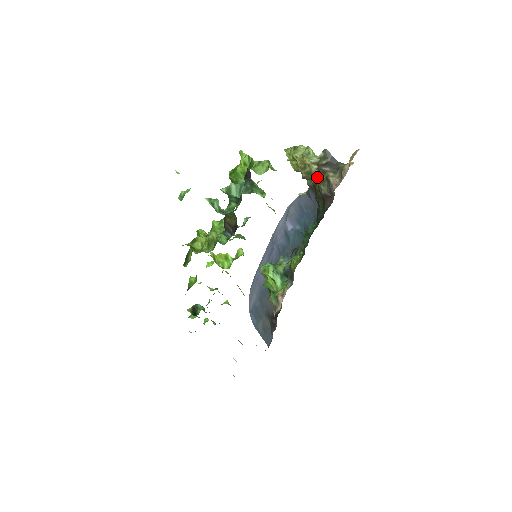
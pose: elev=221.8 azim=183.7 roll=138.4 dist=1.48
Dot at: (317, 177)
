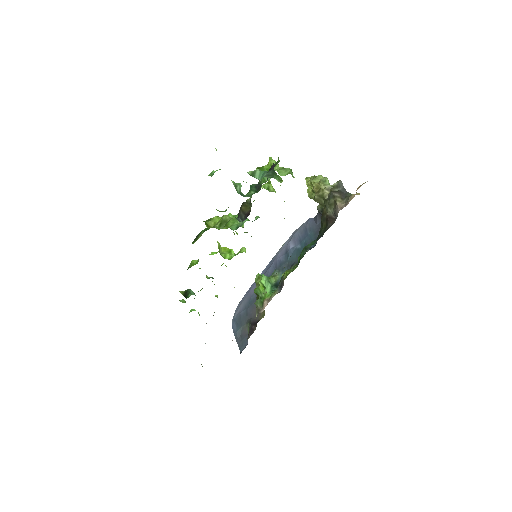
Dot at: (327, 200)
